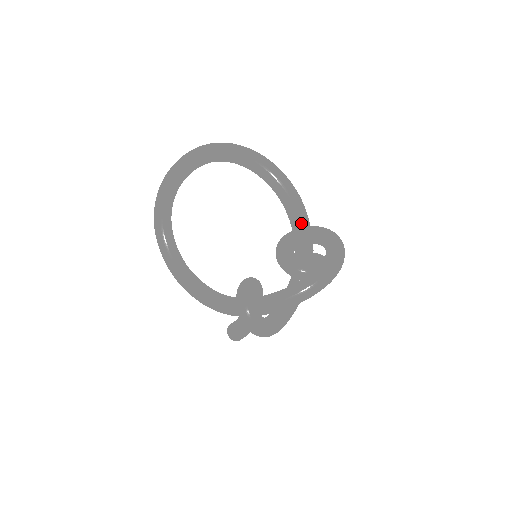
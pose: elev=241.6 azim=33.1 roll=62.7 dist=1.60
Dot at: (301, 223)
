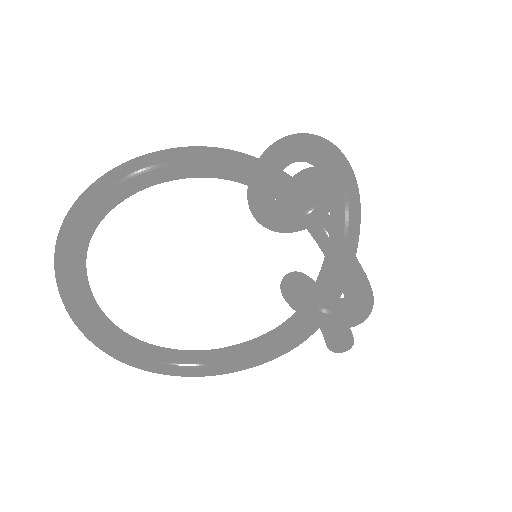
Dot at: (255, 170)
